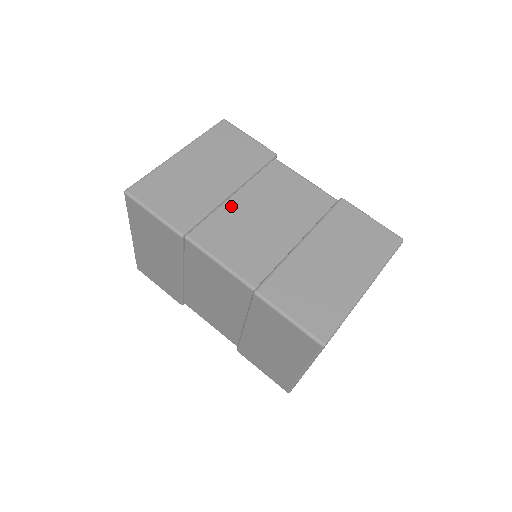
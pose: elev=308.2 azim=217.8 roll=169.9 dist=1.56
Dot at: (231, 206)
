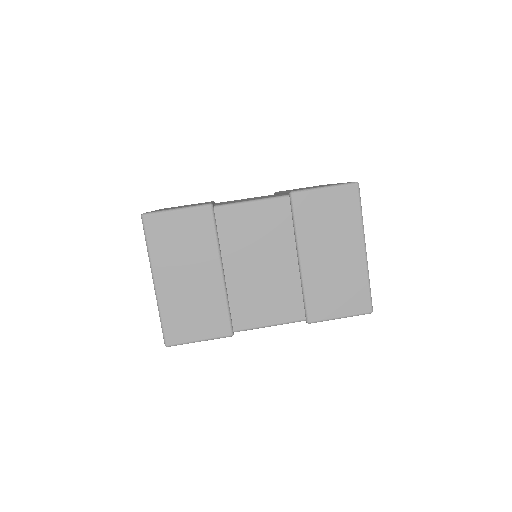
Dot at: (233, 282)
